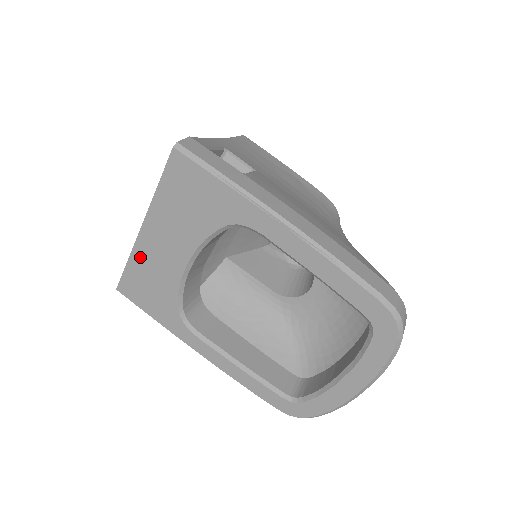
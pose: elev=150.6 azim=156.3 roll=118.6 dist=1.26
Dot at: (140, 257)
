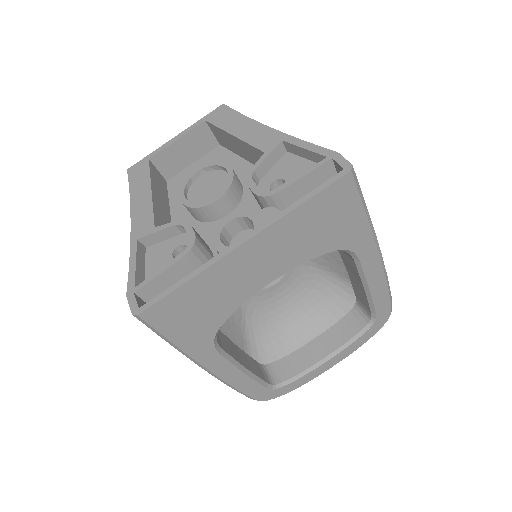
Dot at: (214, 275)
